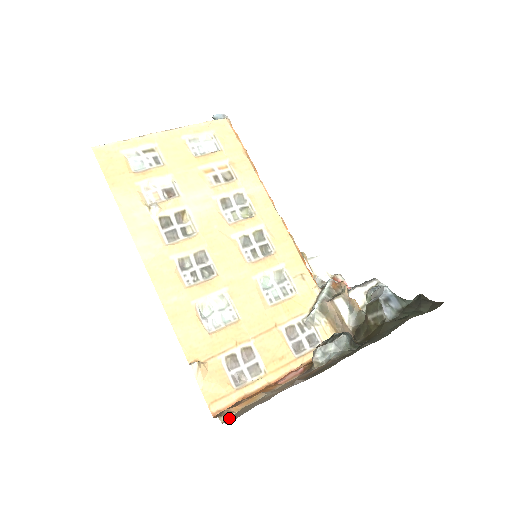
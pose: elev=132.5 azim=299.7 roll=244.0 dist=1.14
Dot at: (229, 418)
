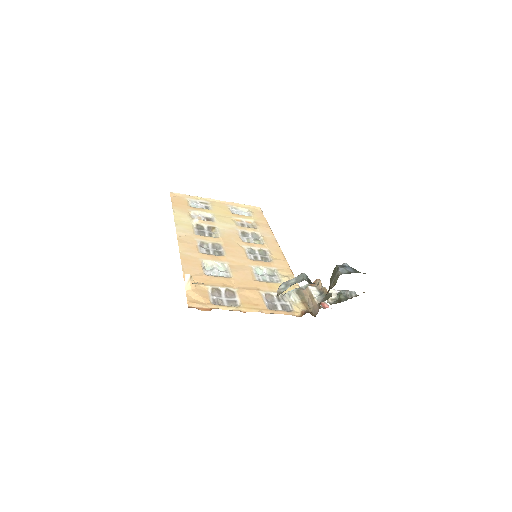
Dot at: occluded
